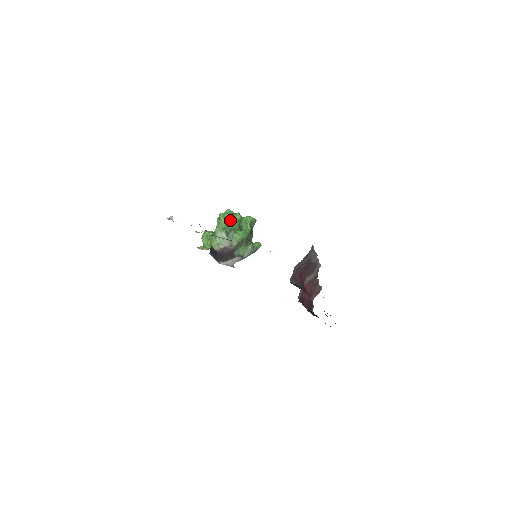
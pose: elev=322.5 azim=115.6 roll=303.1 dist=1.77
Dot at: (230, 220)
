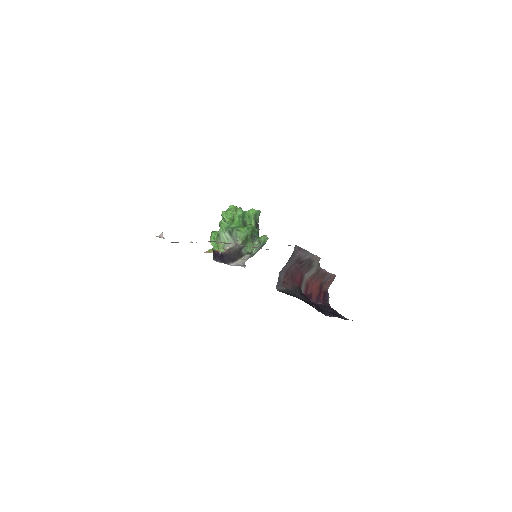
Dot at: (233, 217)
